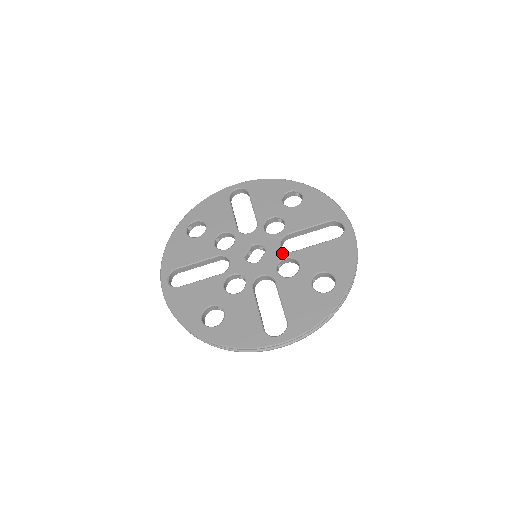
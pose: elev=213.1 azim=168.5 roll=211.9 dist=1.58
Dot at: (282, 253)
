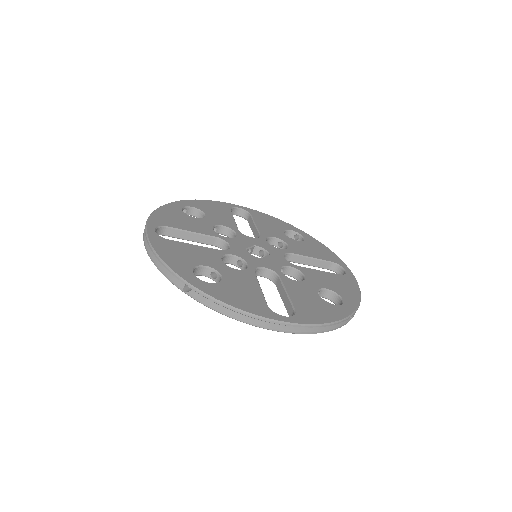
Dot at: (286, 262)
